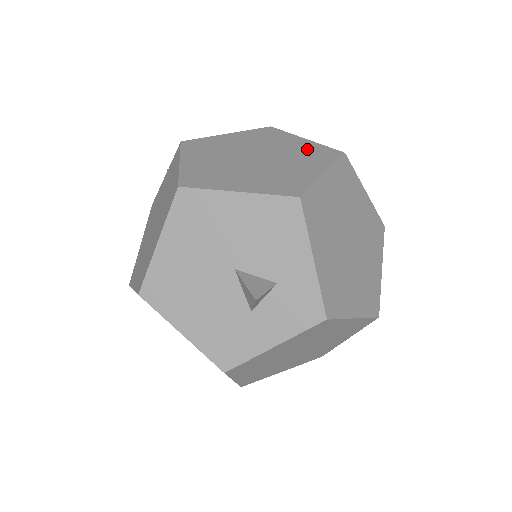
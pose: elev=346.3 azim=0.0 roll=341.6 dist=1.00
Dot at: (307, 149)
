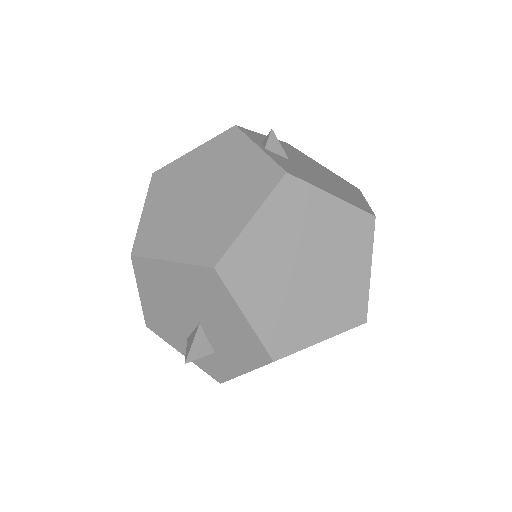
Dot at: (352, 291)
